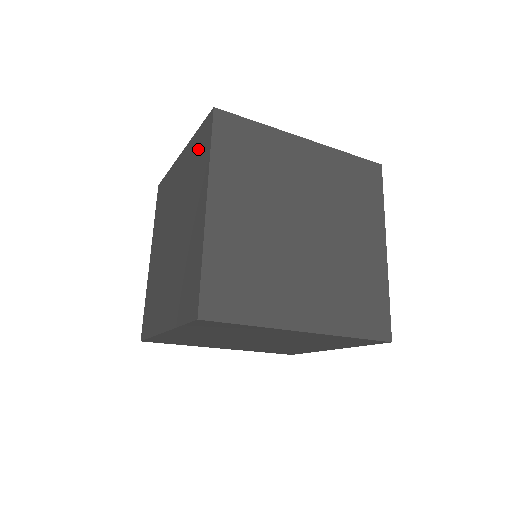
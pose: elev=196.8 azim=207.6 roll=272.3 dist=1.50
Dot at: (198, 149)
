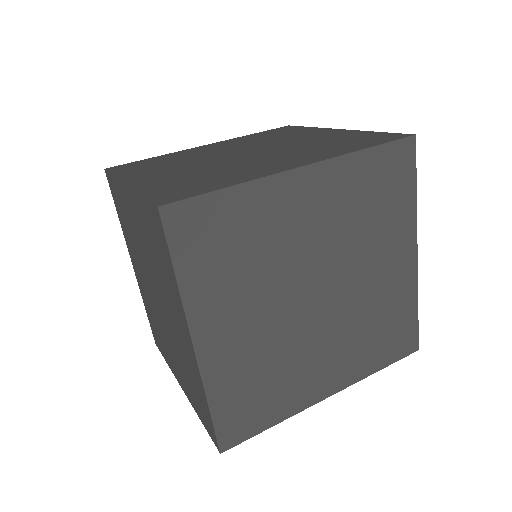
Dot at: (153, 235)
